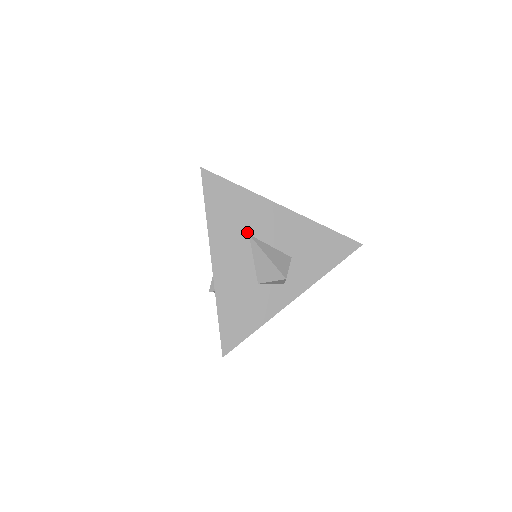
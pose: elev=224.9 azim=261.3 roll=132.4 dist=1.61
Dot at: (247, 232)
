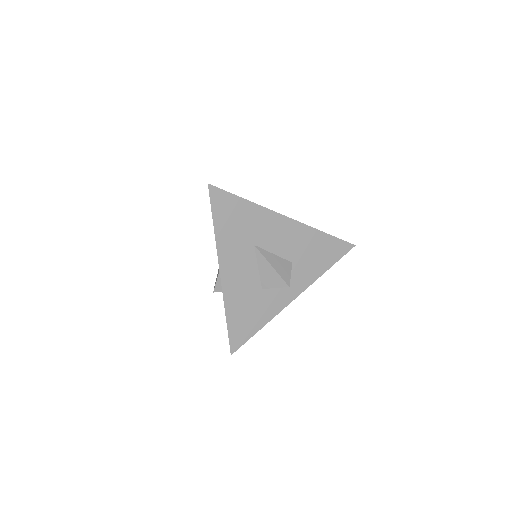
Dot at: (252, 243)
